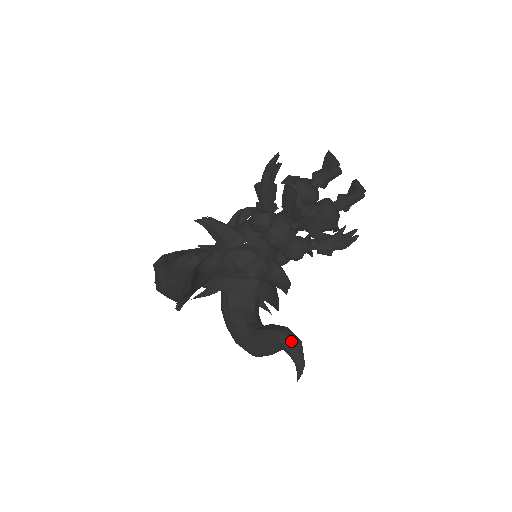
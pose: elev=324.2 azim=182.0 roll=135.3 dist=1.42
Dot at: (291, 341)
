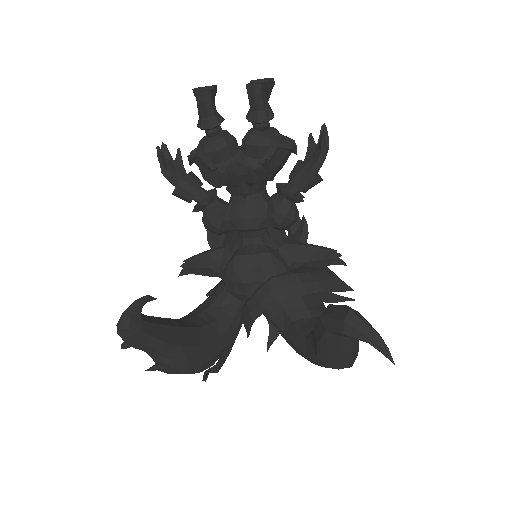
Dot at: (335, 319)
